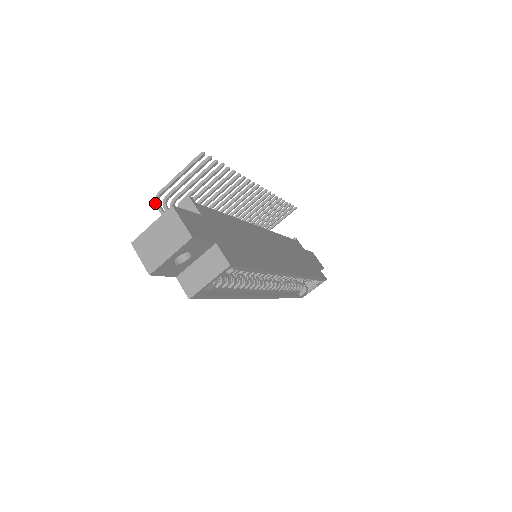
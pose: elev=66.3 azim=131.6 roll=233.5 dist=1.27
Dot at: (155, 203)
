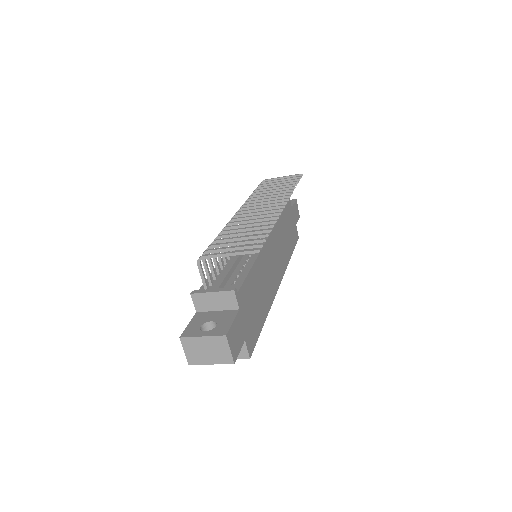
Dot at: (197, 262)
